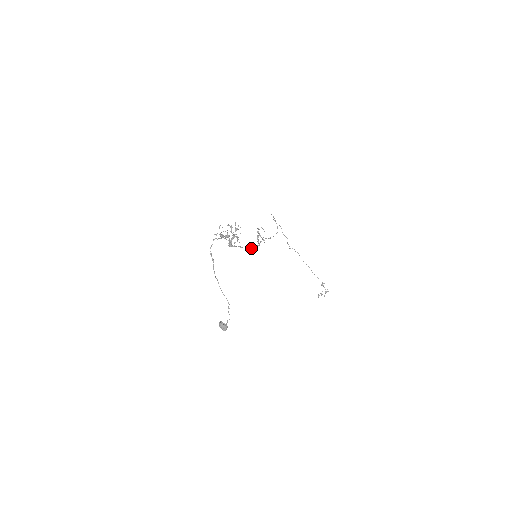
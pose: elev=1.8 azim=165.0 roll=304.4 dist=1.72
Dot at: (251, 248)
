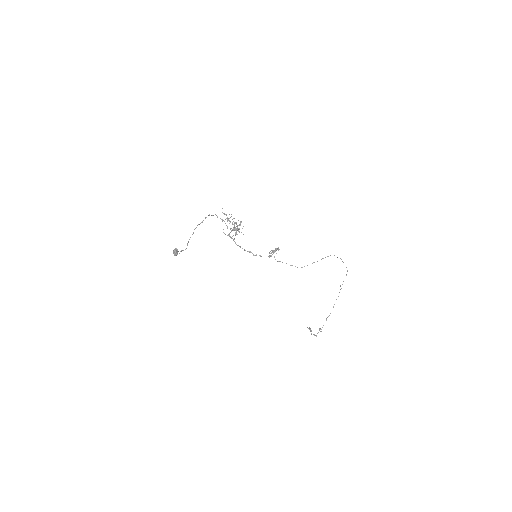
Dot at: (244, 249)
